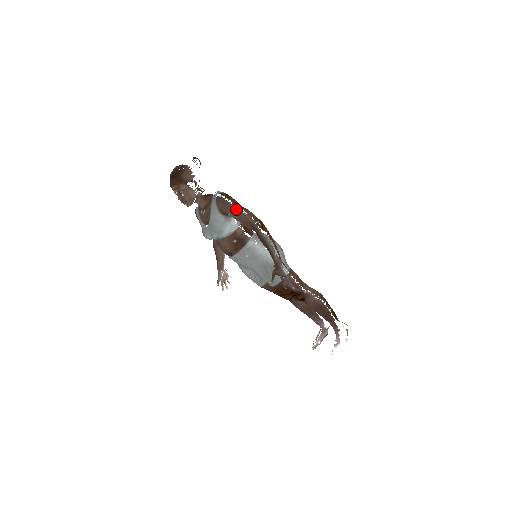
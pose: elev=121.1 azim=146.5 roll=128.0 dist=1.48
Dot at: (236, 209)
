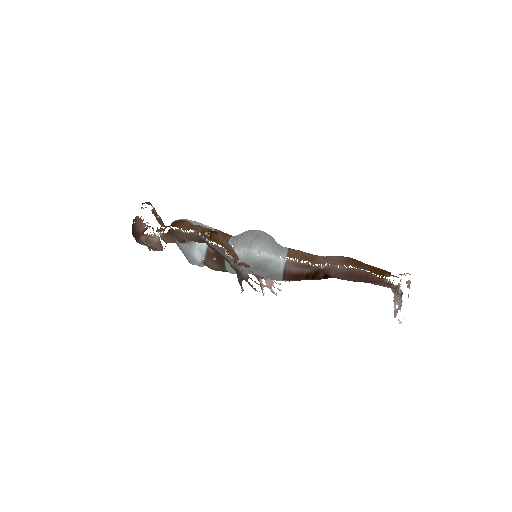
Dot at: (184, 233)
